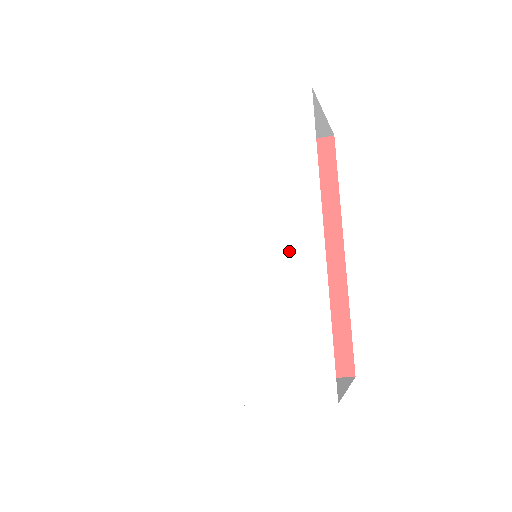
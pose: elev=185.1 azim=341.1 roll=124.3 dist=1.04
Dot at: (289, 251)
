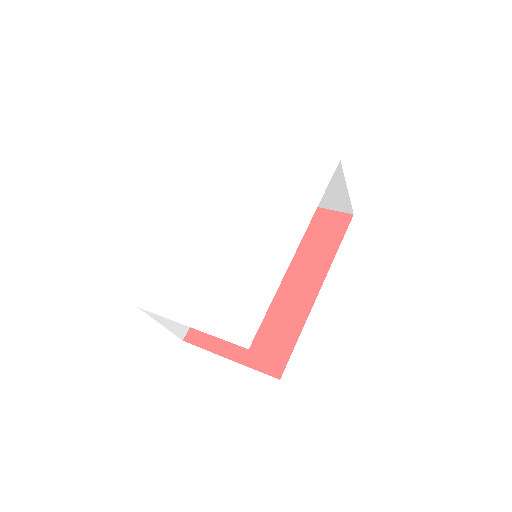
Dot at: (273, 245)
